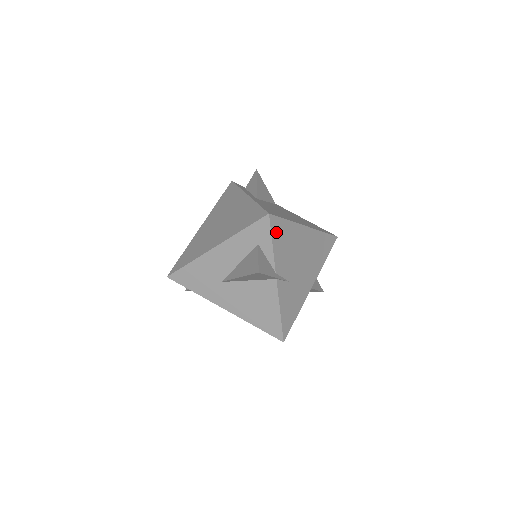
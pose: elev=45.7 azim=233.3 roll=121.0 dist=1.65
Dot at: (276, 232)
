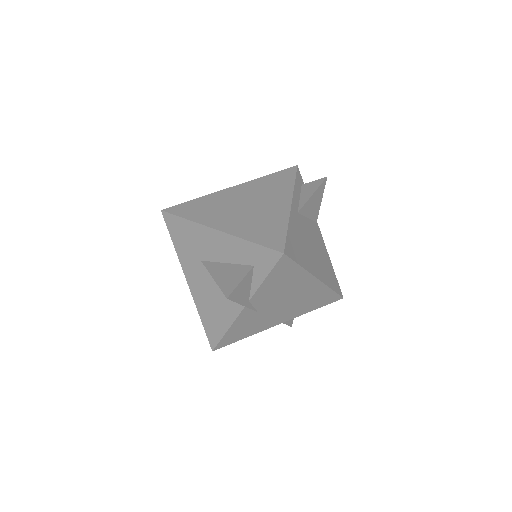
Dot at: (278, 270)
